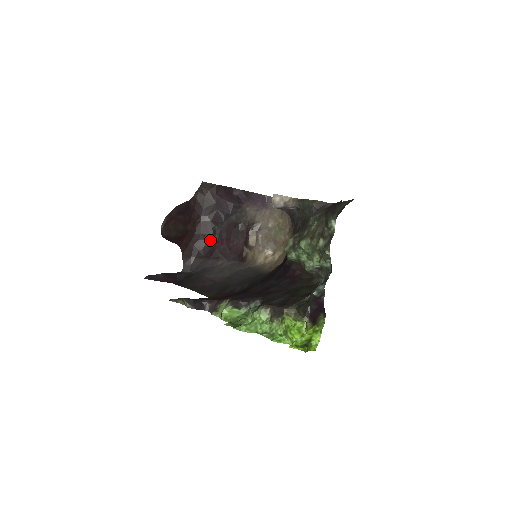
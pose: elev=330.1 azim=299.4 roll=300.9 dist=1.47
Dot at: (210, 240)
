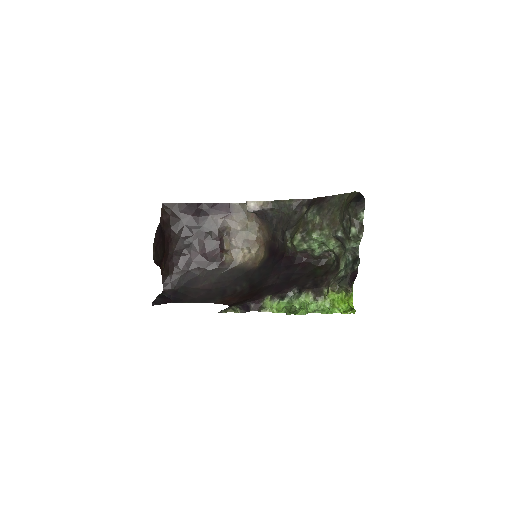
Dot at: (183, 255)
